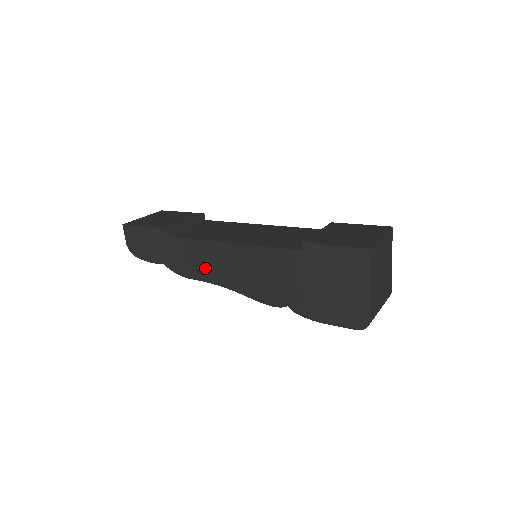
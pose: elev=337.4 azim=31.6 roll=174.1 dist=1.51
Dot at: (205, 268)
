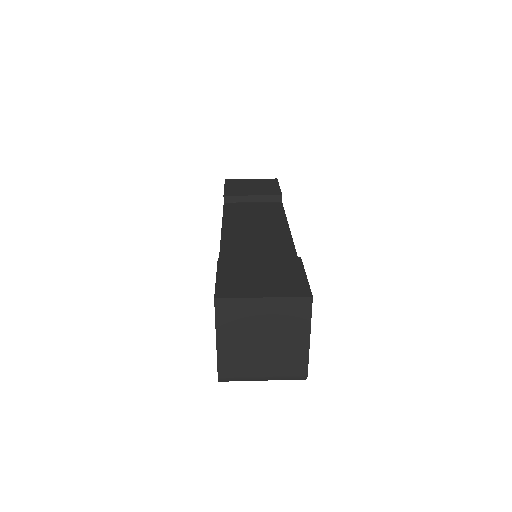
Dot at: occluded
